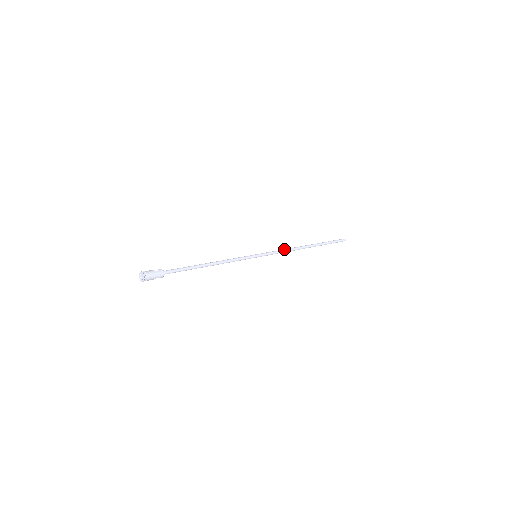
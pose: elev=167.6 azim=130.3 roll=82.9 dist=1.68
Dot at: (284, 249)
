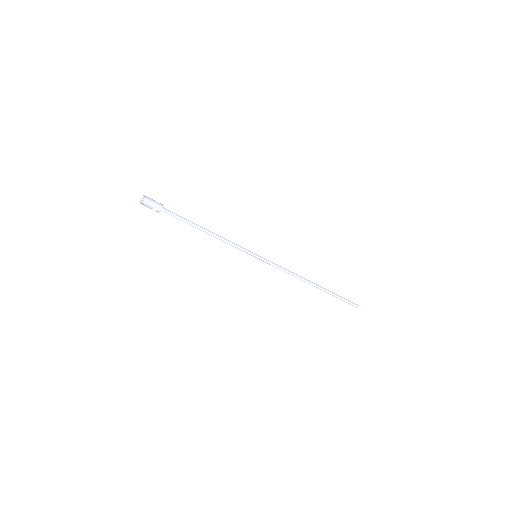
Dot at: occluded
